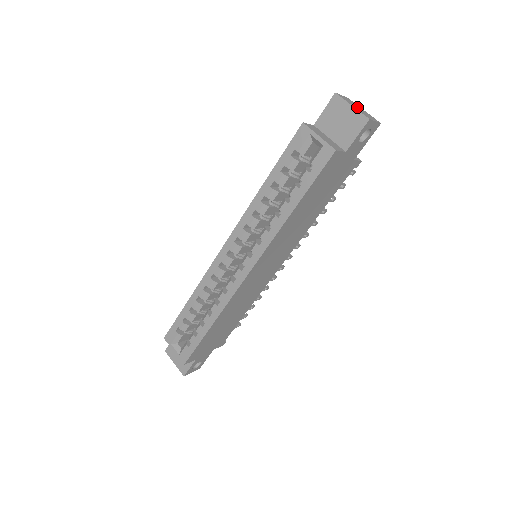
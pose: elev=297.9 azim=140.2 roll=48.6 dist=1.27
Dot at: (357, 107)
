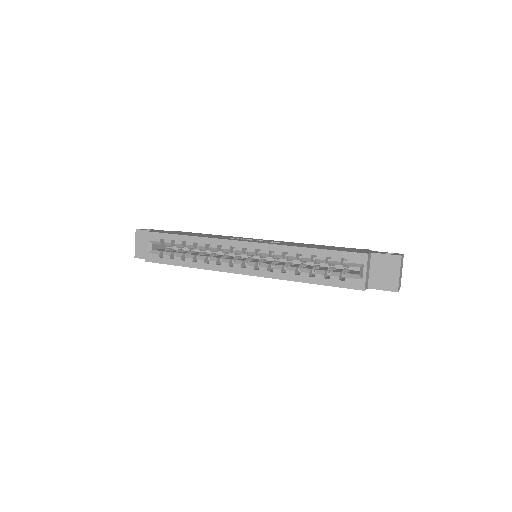
Dot at: (401, 272)
